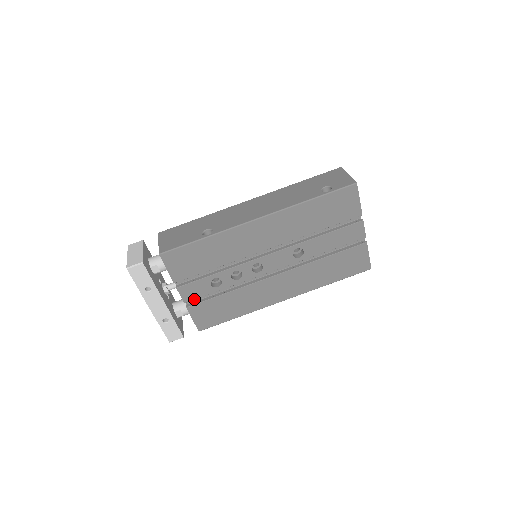
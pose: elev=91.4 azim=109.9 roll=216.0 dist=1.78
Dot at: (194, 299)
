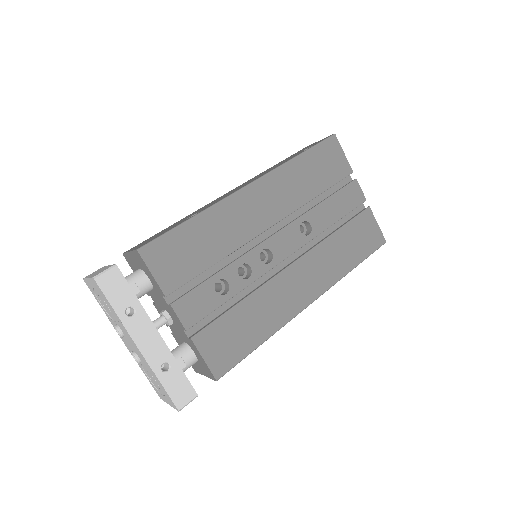
Dot at: (198, 321)
